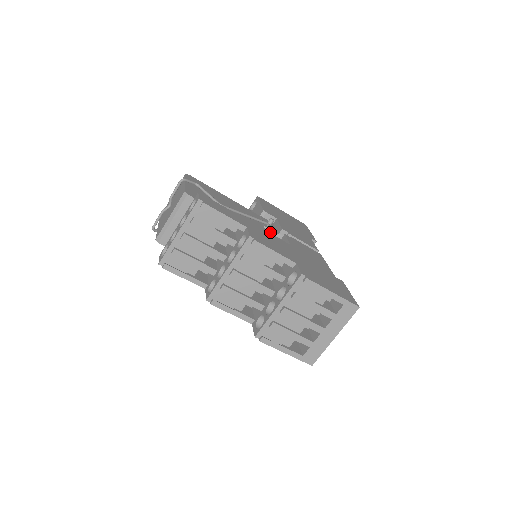
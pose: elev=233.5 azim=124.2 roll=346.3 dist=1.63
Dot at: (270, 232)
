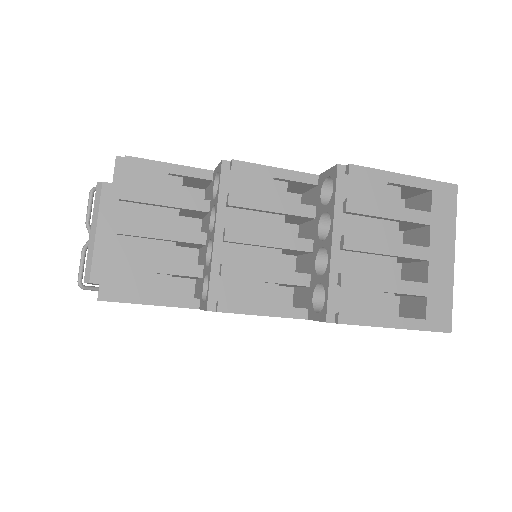
Dot at: occluded
